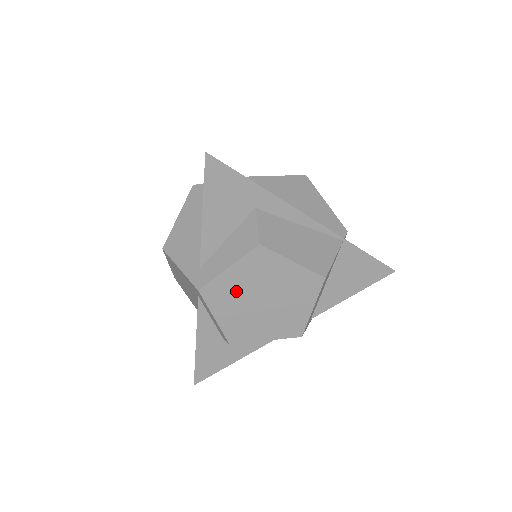
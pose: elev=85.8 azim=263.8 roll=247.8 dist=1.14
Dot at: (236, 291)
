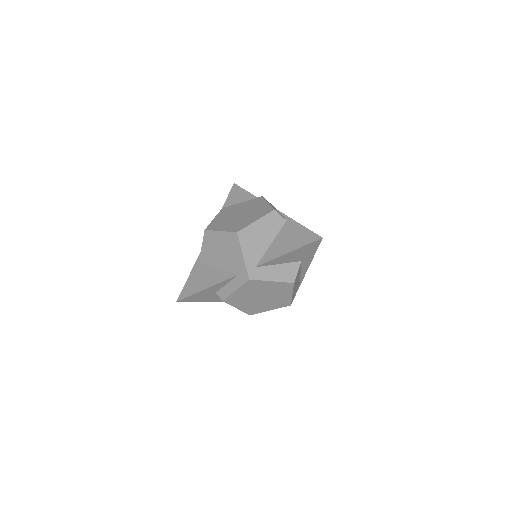
Dot at: (260, 289)
